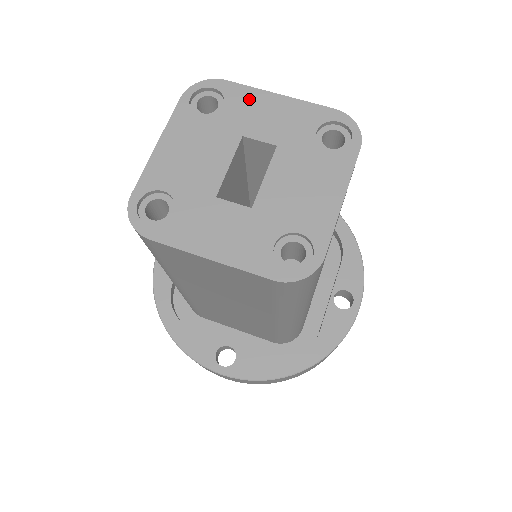
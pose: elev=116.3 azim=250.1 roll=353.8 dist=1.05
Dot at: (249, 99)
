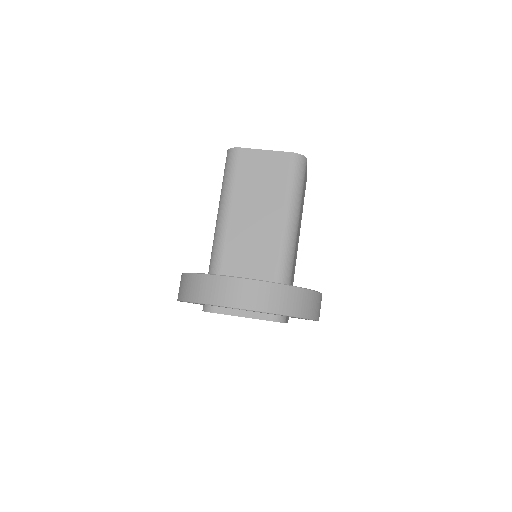
Dot at: occluded
